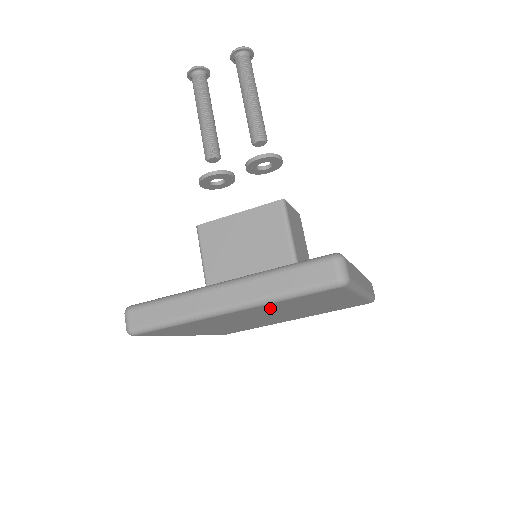
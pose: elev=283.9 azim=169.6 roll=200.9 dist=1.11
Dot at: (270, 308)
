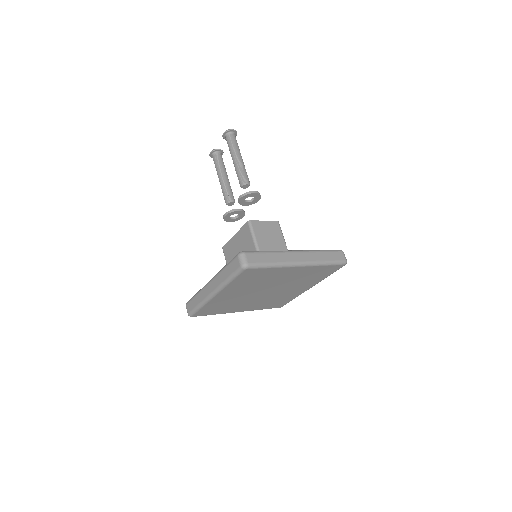
Dot at: (240, 288)
